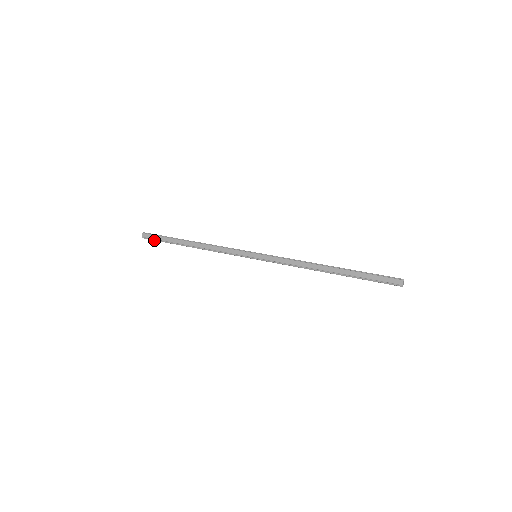
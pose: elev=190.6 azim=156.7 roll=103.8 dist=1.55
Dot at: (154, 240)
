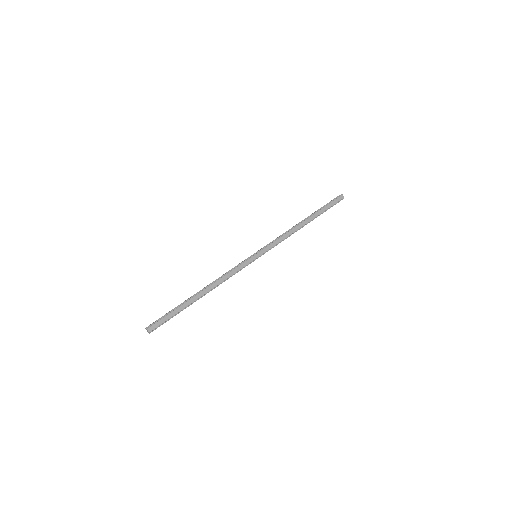
Dot at: occluded
